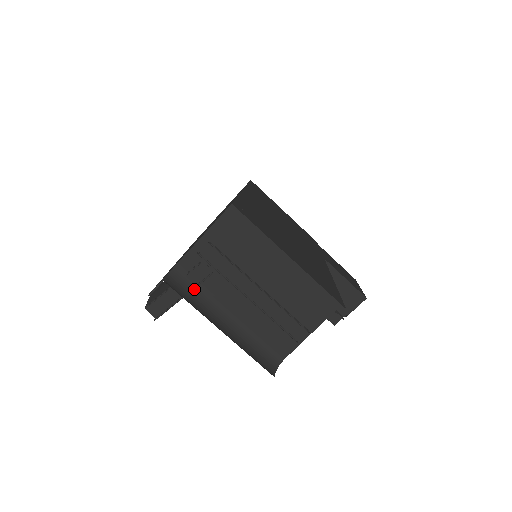
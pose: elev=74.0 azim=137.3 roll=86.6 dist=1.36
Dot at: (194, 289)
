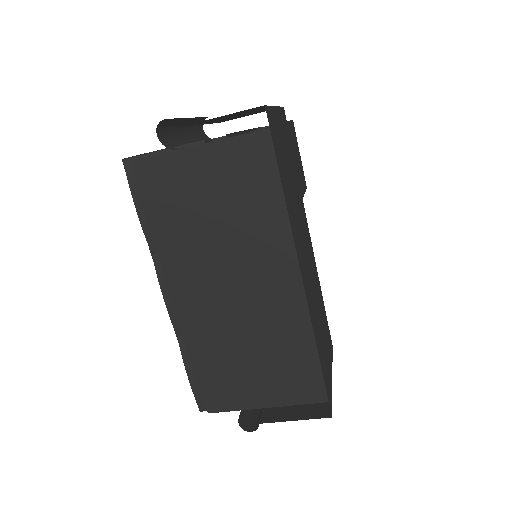
Dot at: occluded
